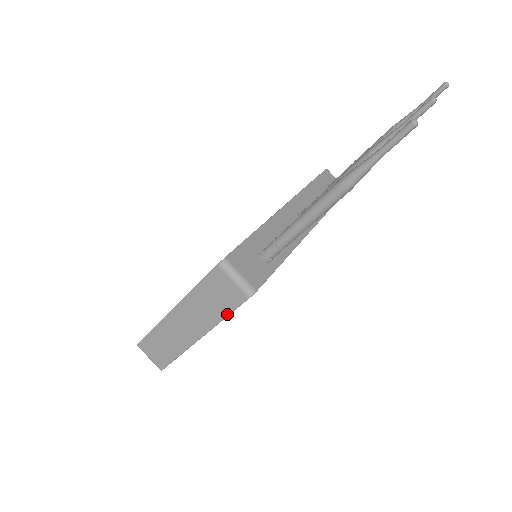
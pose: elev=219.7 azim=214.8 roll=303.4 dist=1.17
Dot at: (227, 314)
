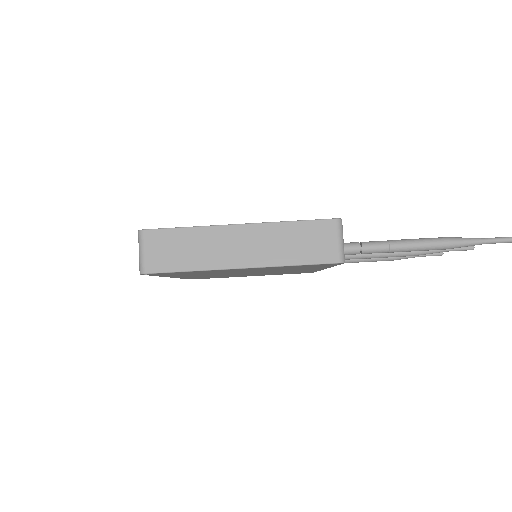
Dot at: (301, 263)
